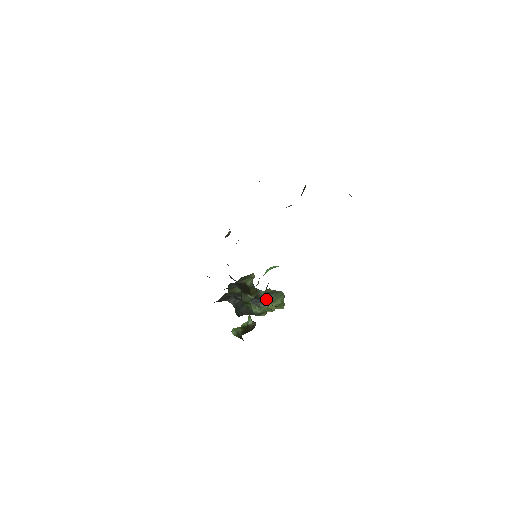
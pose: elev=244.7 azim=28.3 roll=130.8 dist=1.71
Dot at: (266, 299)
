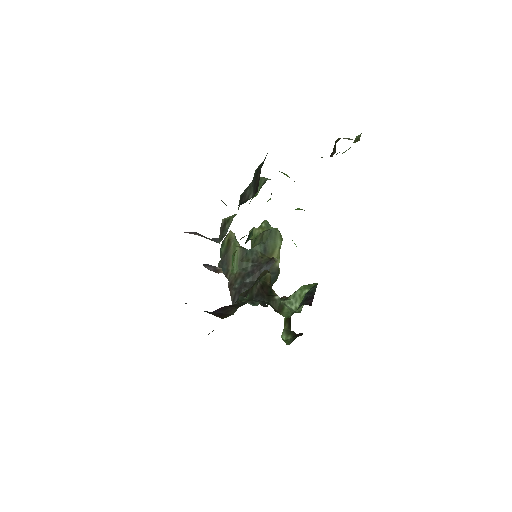
Dot at: (266, 252)
